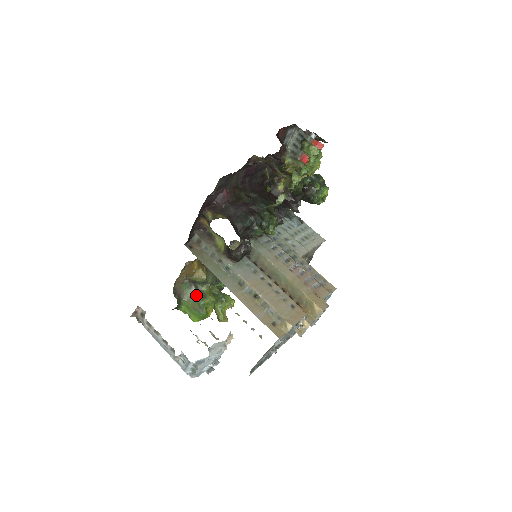
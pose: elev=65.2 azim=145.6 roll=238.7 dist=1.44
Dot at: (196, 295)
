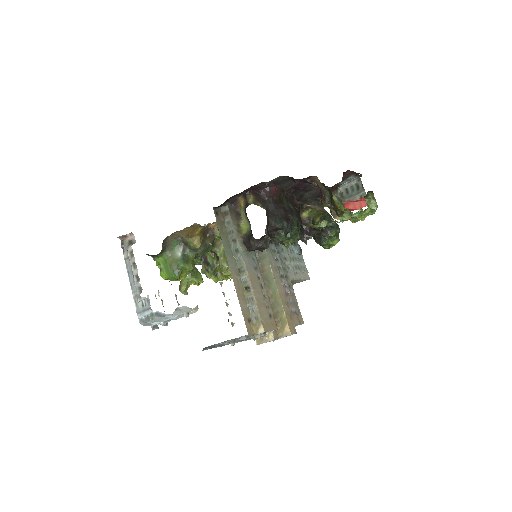
Dot at: (180, 256)
